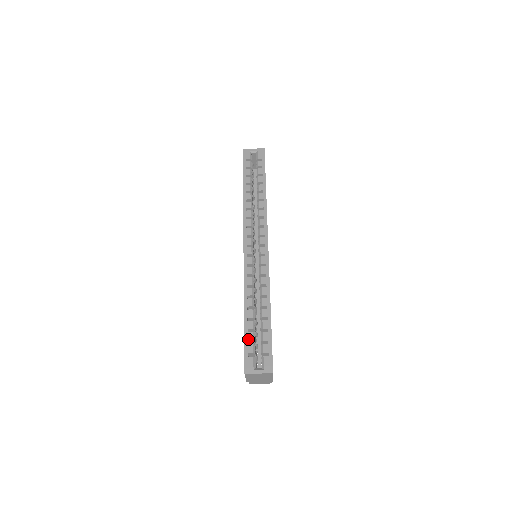
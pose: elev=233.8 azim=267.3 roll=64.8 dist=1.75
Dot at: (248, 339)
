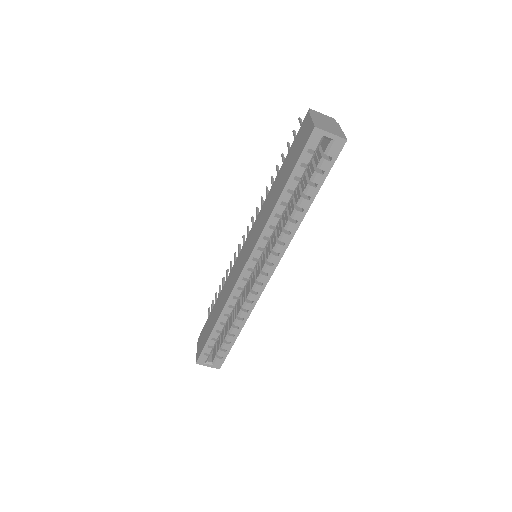
Dot at: (209, 344)
